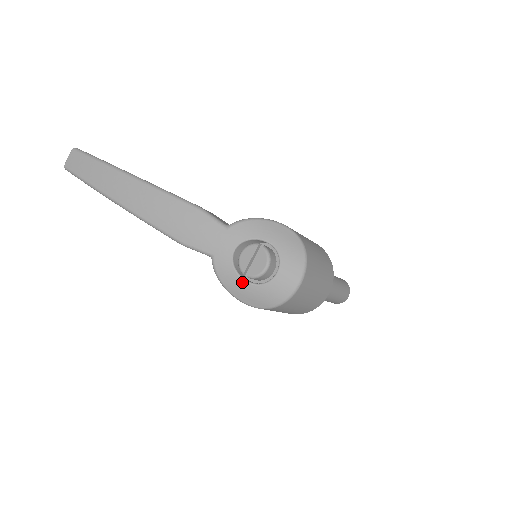
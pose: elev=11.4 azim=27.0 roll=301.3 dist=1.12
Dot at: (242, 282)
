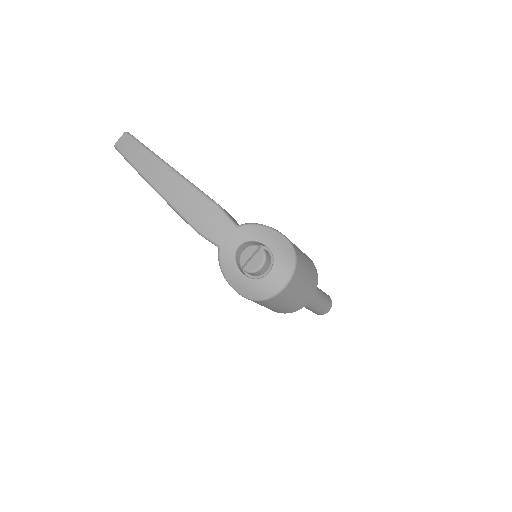
Dot at: (239, 274)
